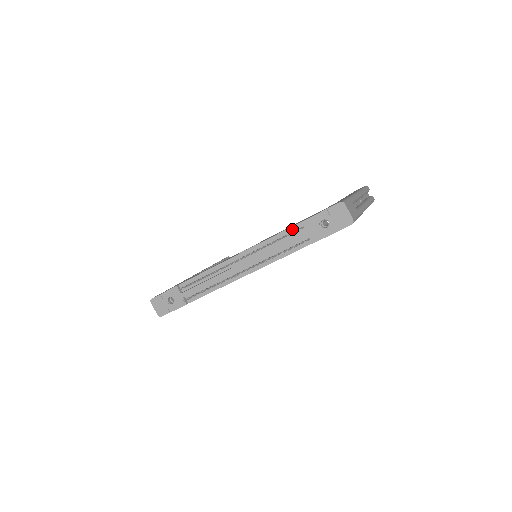
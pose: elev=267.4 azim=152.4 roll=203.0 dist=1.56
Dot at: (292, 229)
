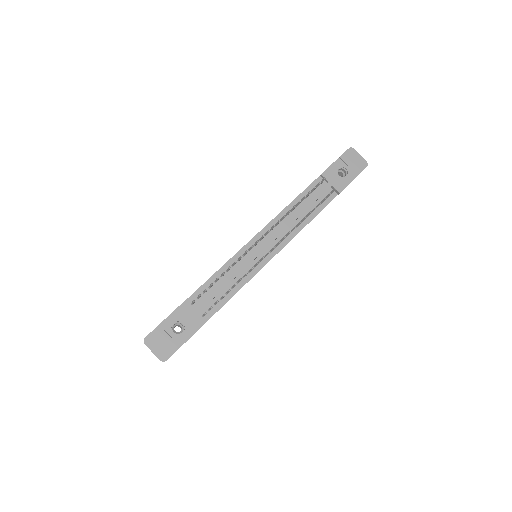
Dot at: (310, 188)
